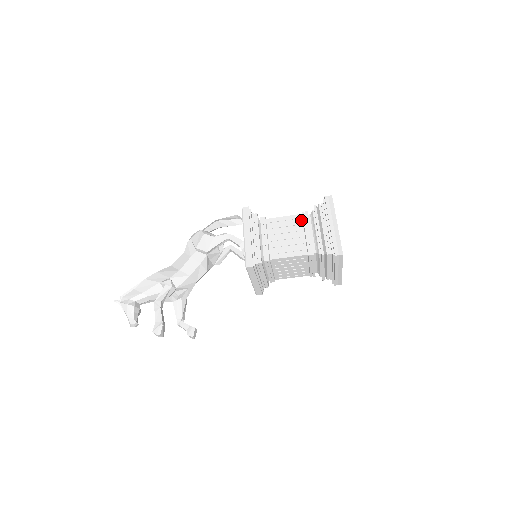
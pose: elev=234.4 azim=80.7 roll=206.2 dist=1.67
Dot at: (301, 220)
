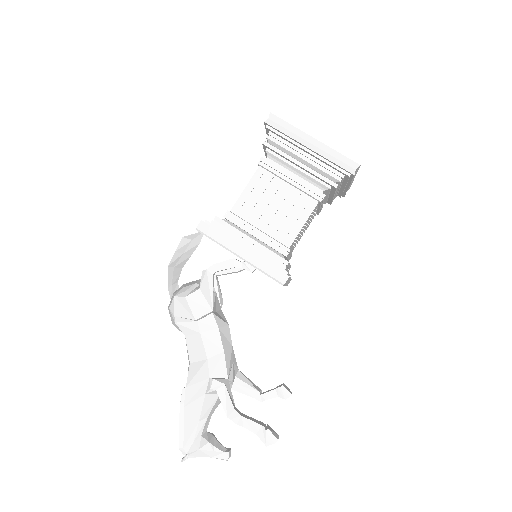
Dot at: (267, 173)
